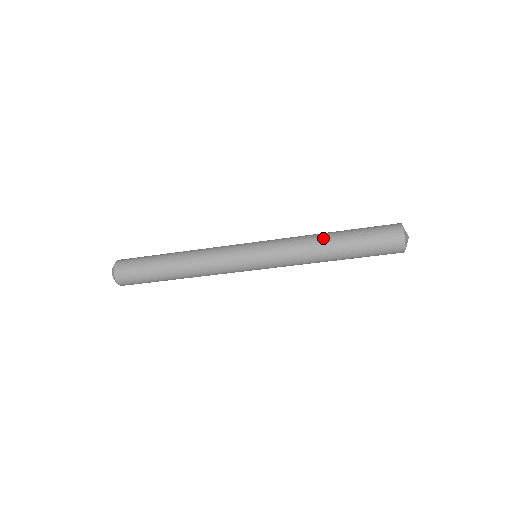
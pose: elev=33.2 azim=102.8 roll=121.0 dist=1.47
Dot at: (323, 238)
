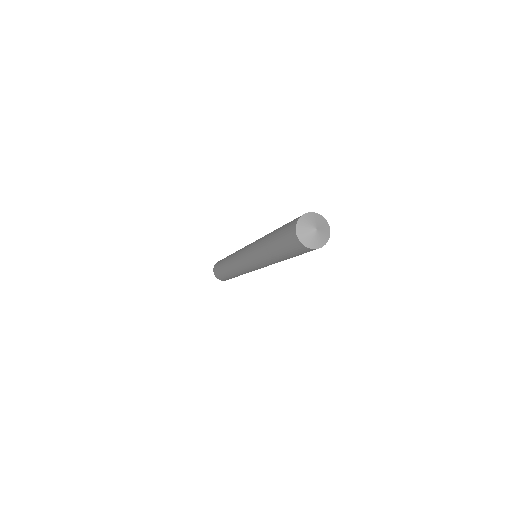
Dot at: (264, 248)
